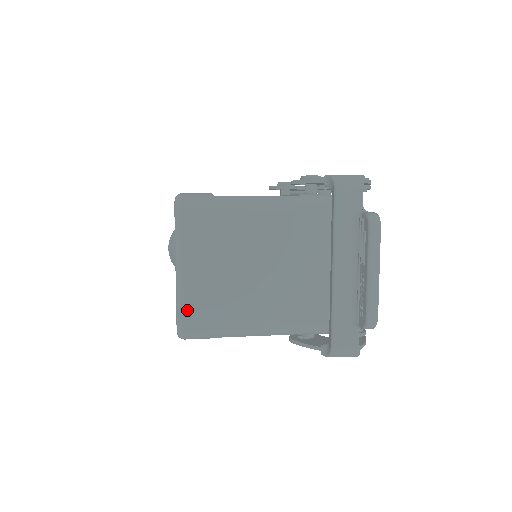
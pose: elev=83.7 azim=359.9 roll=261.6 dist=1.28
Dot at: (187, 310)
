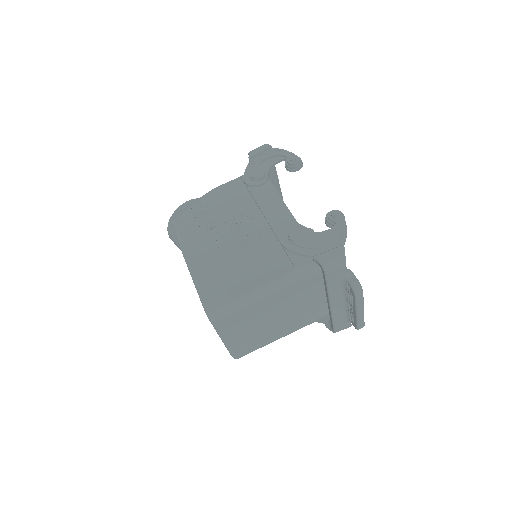
Dot at: (237, 352)
